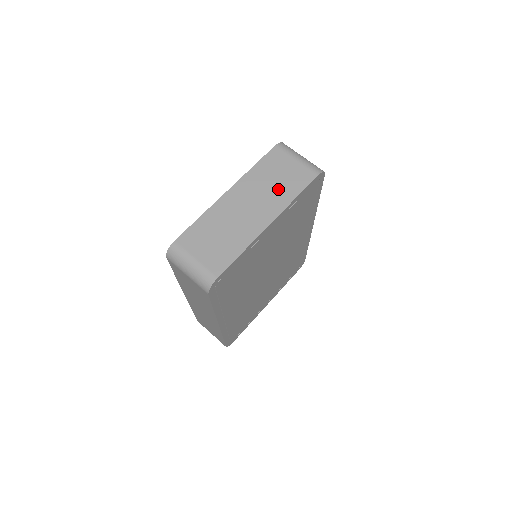
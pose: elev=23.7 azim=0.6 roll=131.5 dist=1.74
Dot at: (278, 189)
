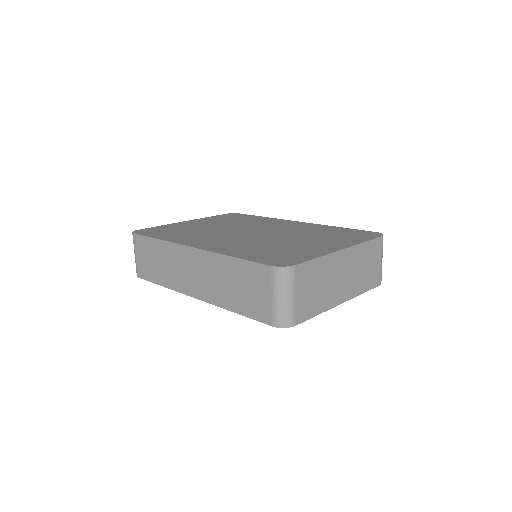
Dot at: (362, 277)
